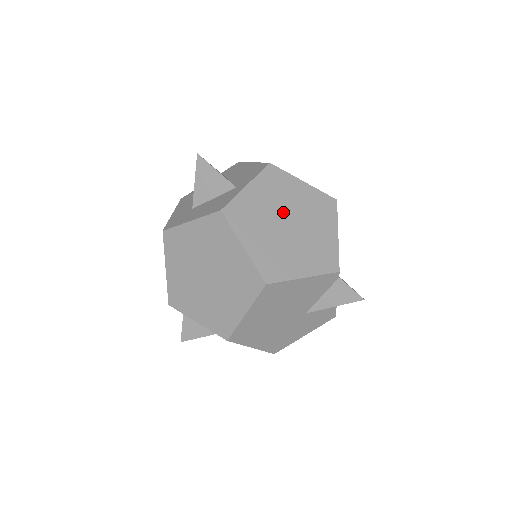
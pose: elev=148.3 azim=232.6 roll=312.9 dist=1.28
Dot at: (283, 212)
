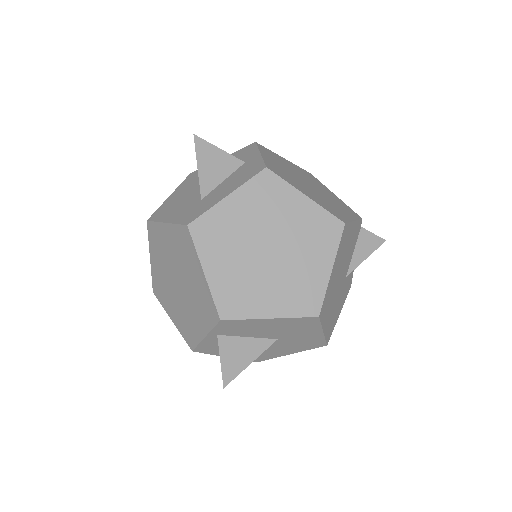
Dot at: (298, 176)
